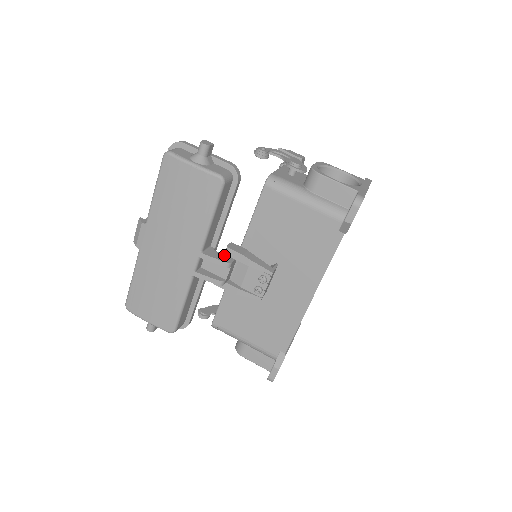
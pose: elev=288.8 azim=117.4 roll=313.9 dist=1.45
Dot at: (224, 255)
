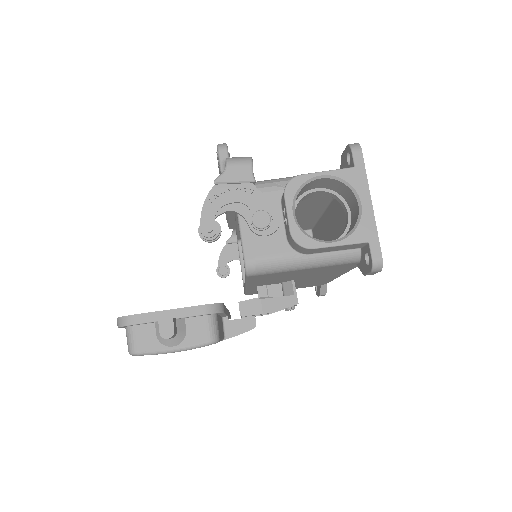
Dot at: (242, 319)
